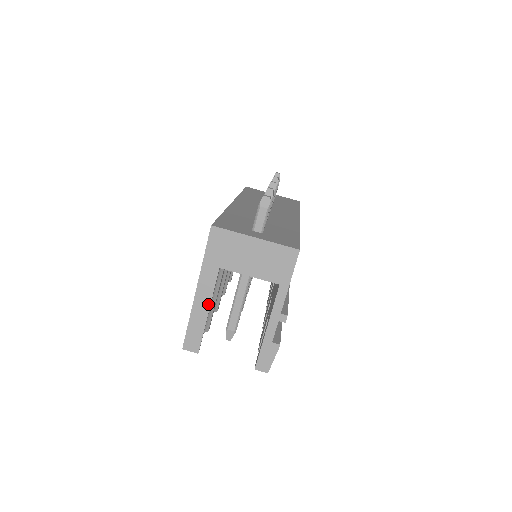
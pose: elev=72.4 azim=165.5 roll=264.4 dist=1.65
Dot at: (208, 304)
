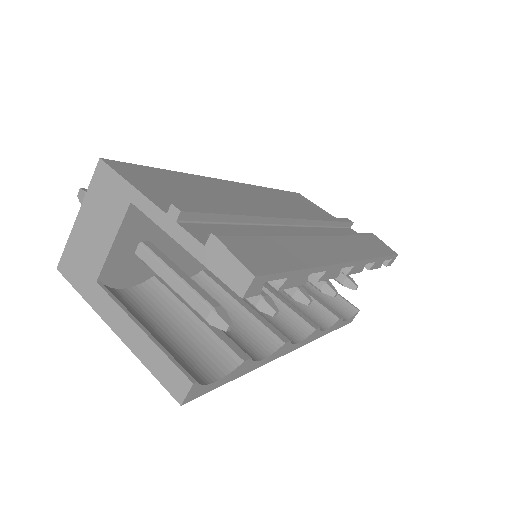
Dot at: (132, 323)
